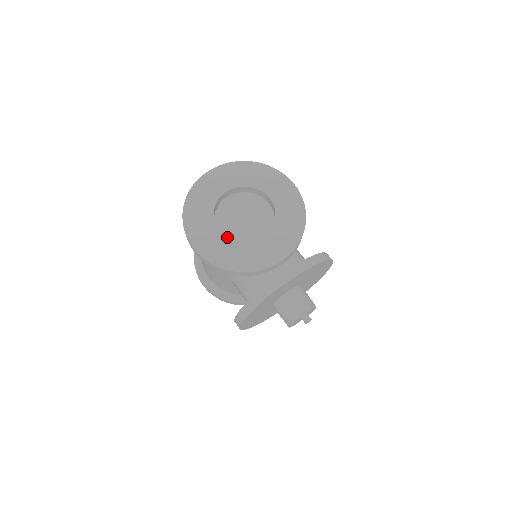
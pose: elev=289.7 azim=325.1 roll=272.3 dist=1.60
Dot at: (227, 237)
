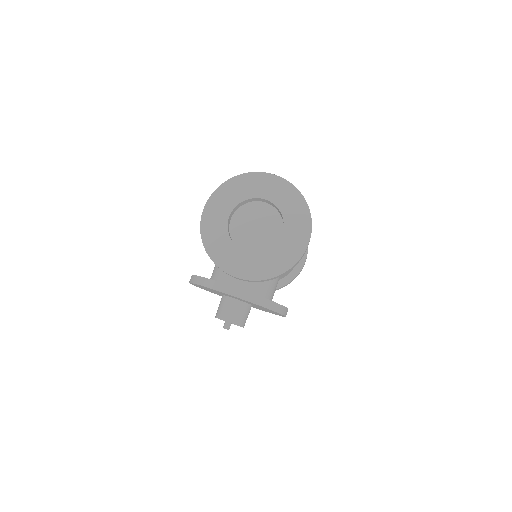
Dot at: (232, 226)
